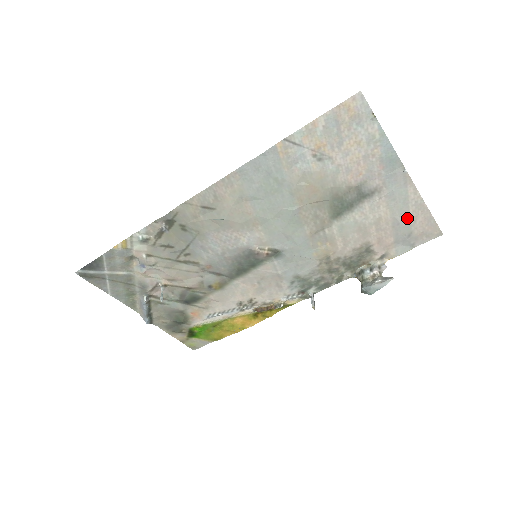
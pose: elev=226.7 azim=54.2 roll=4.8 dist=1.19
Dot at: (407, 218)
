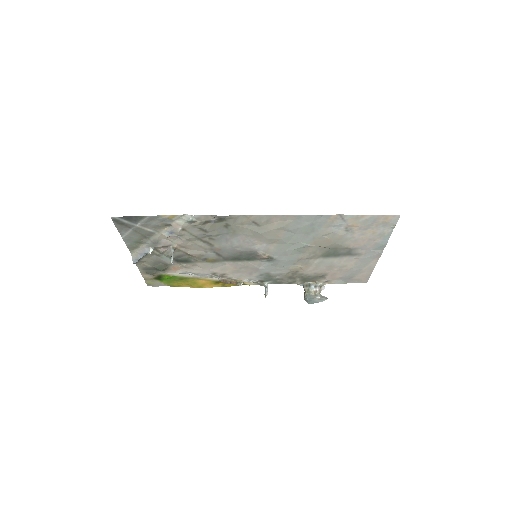
Dot at: (359, 271)
